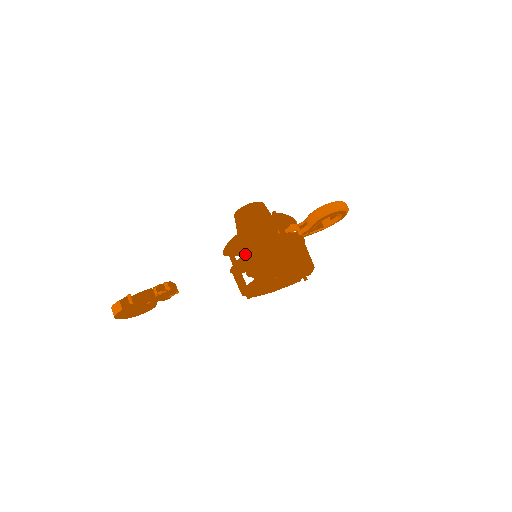
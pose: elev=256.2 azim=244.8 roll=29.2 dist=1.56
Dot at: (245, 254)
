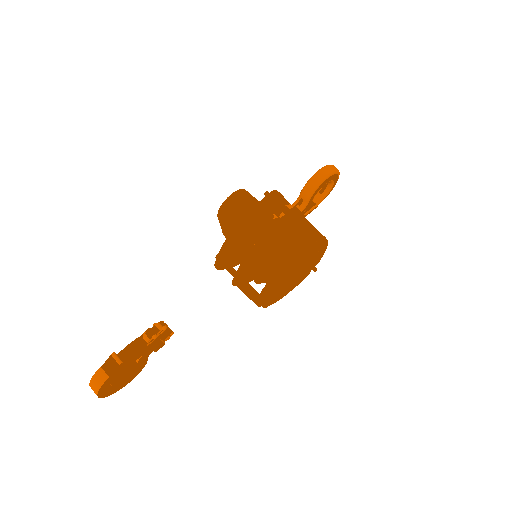
Dot at: (252, 248)
